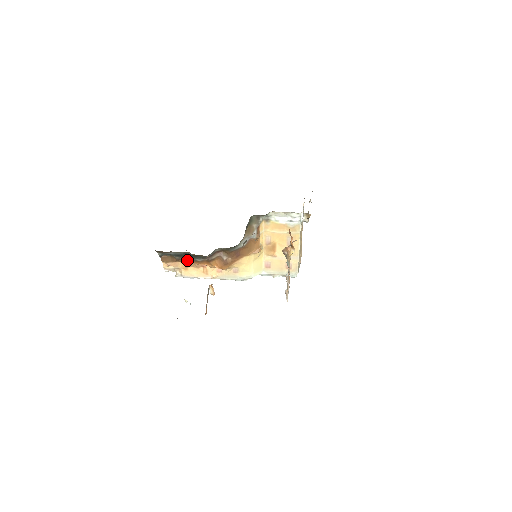
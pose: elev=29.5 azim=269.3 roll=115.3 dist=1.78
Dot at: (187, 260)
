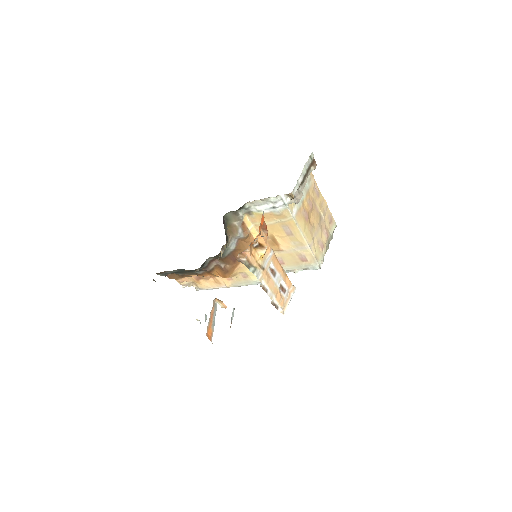
Dot at: (191, 274)
